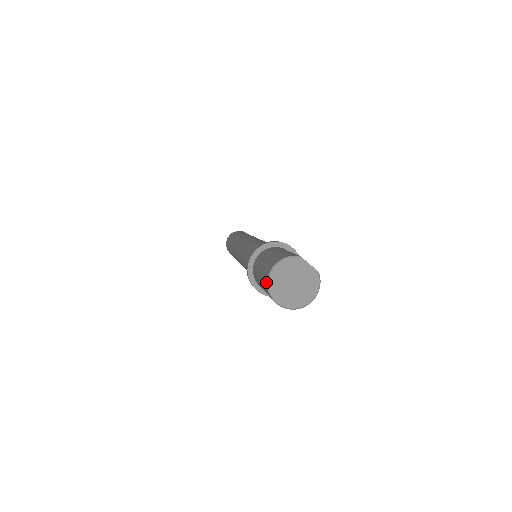
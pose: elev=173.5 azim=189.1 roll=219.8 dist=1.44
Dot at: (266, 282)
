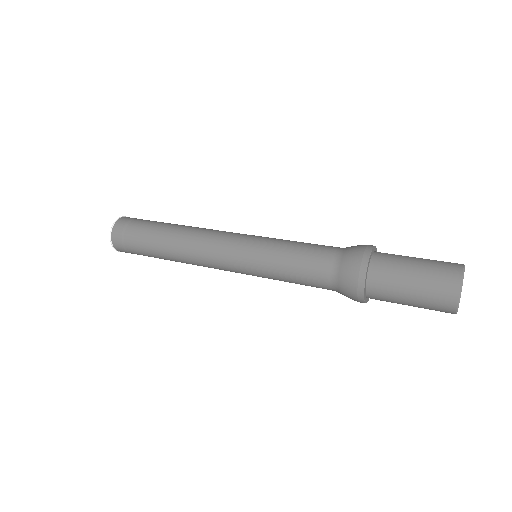
Dot at: (454, 299)
